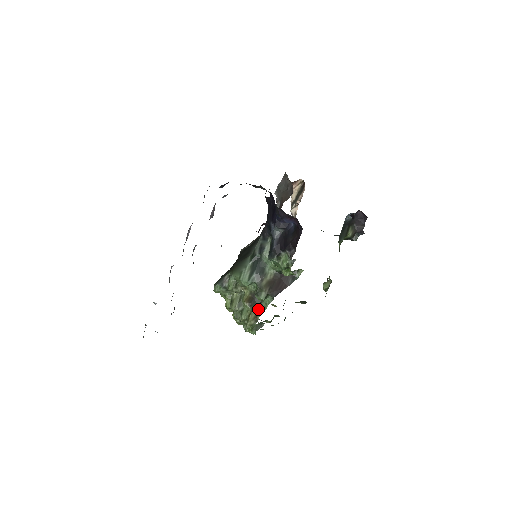
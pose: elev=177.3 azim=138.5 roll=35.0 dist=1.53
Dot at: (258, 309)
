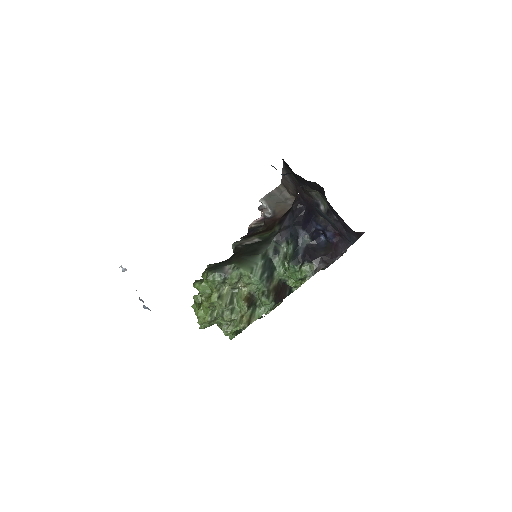
Dot at: (253, 312)
